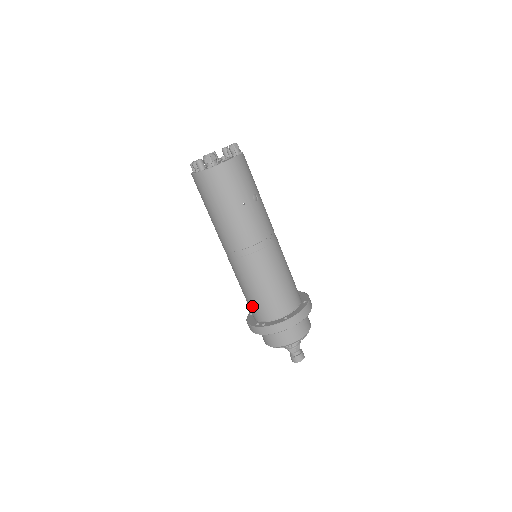
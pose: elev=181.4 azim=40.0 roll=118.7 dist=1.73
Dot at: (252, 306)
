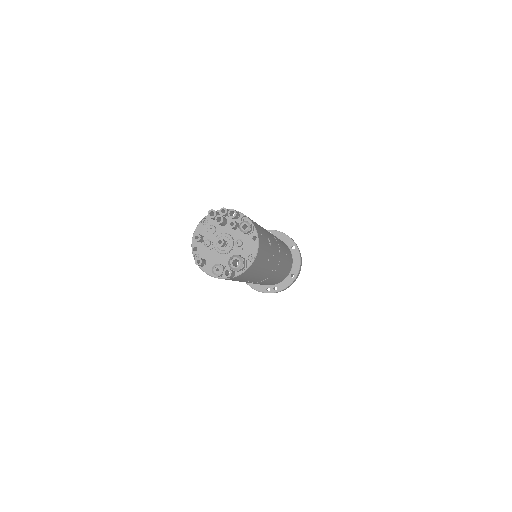
Dot at: occluded
